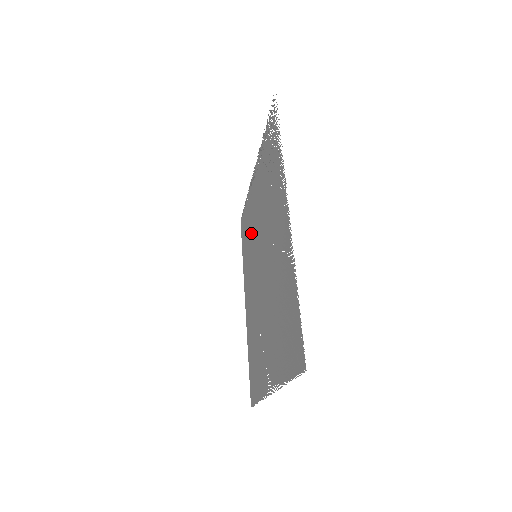
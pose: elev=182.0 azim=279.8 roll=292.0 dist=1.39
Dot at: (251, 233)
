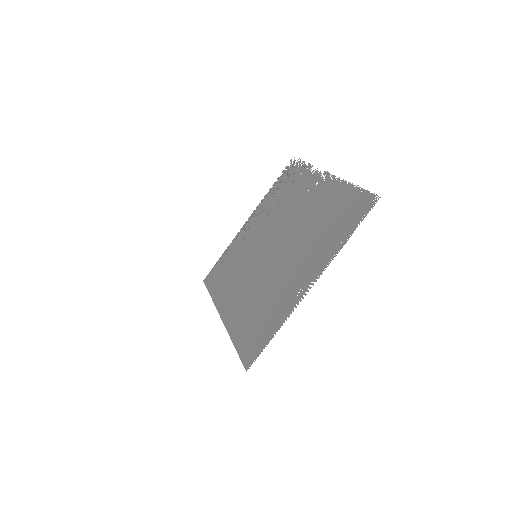
Dot at: (241, 256)
